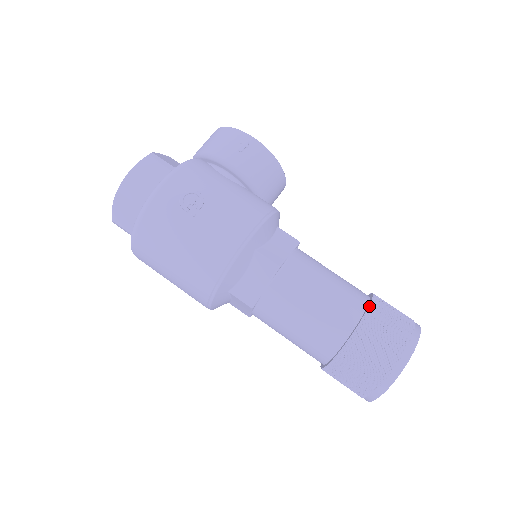
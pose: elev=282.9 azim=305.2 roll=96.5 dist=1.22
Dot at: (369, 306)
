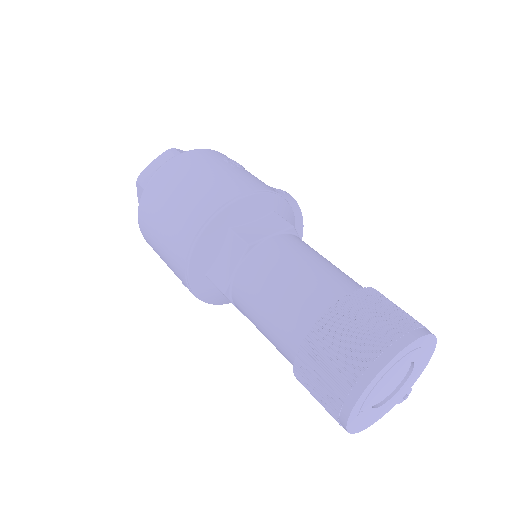
Dot at: occluded
